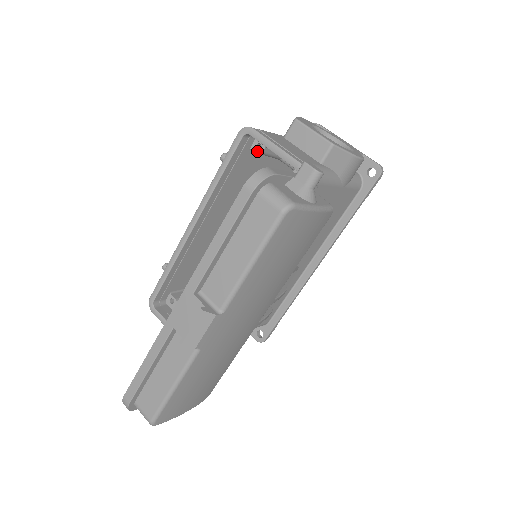
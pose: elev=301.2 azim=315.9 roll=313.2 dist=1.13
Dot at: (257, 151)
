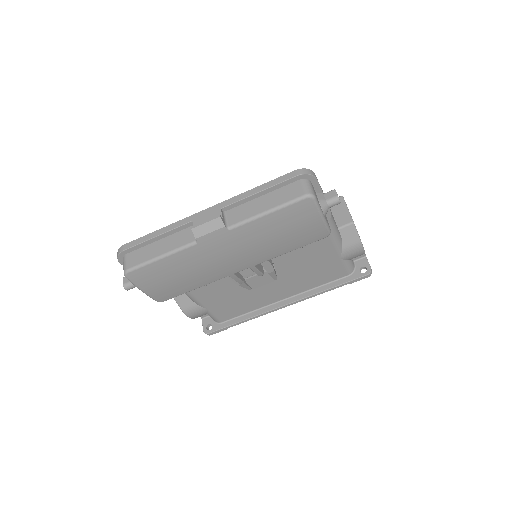
Dot at: occluded
